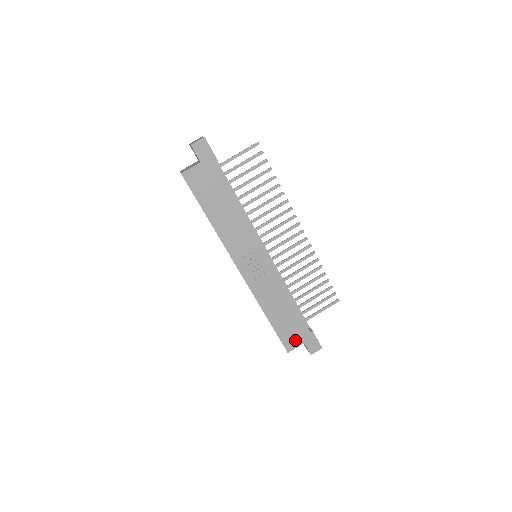
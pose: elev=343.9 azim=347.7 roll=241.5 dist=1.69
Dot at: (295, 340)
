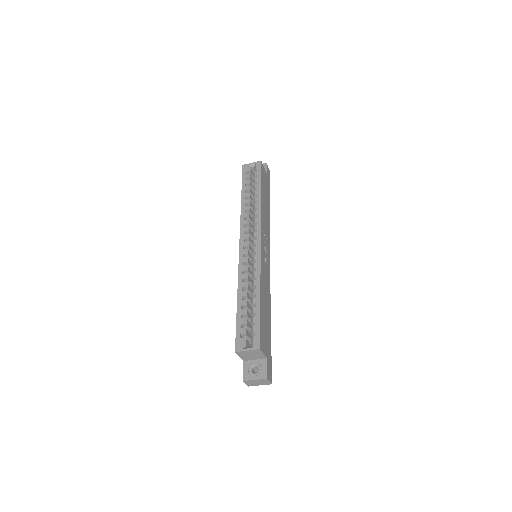
Dot at: (265, 345)
